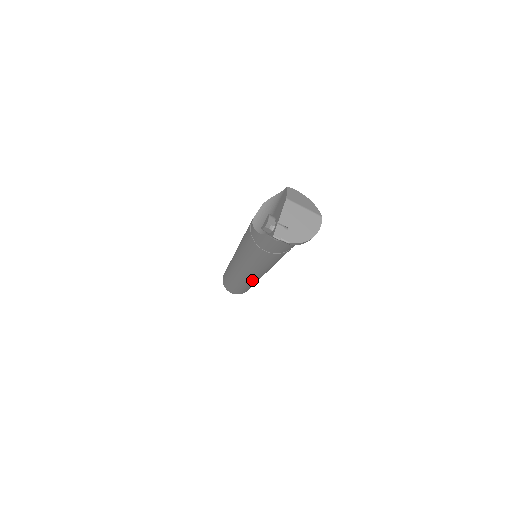
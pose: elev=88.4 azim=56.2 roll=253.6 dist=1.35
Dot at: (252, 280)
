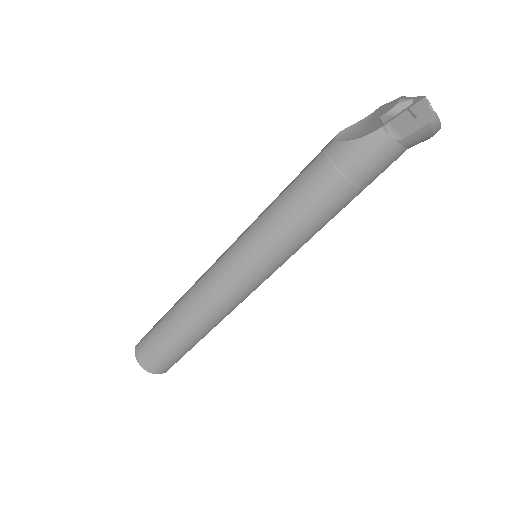
Dot at: (233, 301)
